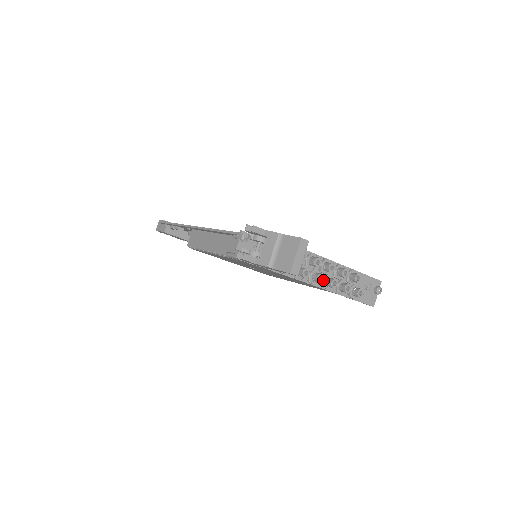
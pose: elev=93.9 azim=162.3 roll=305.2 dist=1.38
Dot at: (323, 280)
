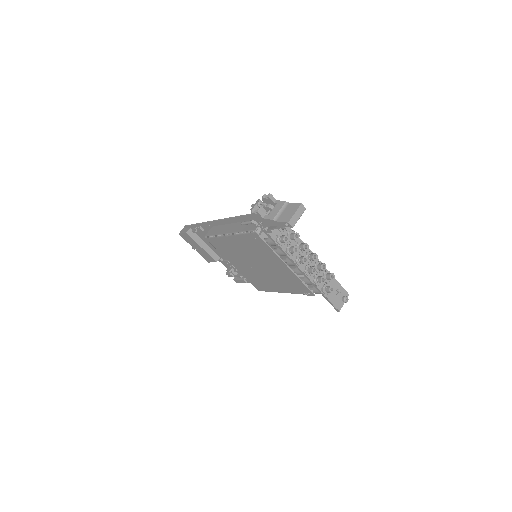
Dot at: occluded
